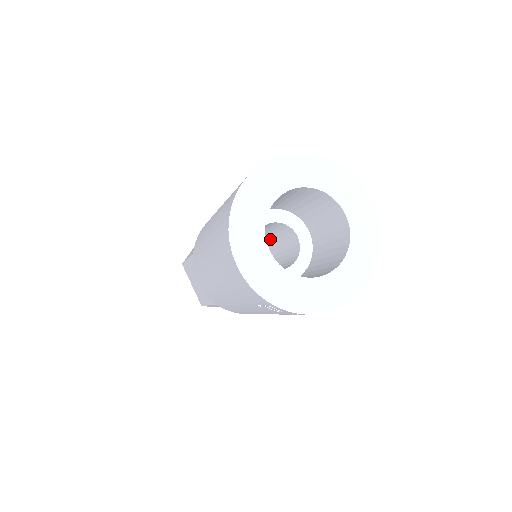
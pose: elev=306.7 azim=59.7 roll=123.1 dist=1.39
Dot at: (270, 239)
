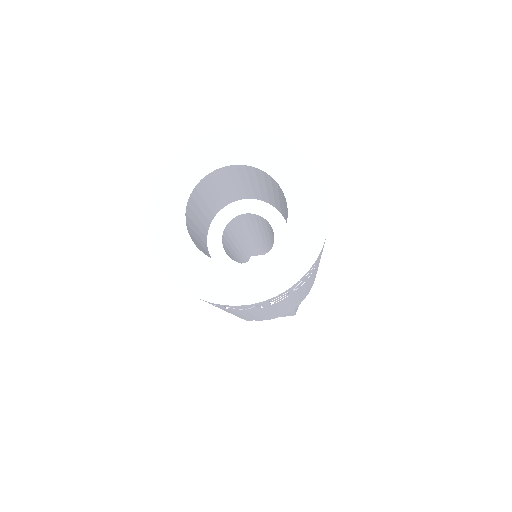
Dot at: occluded
